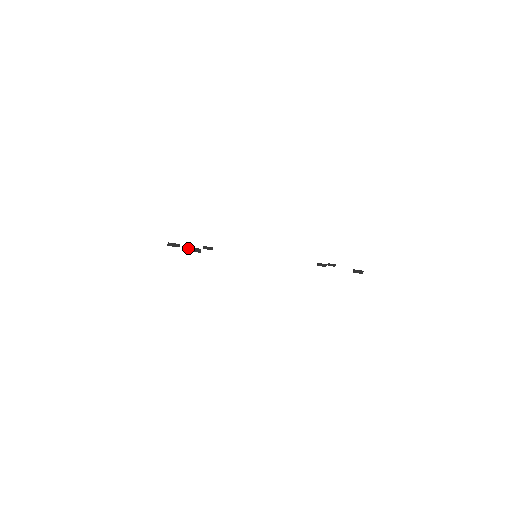
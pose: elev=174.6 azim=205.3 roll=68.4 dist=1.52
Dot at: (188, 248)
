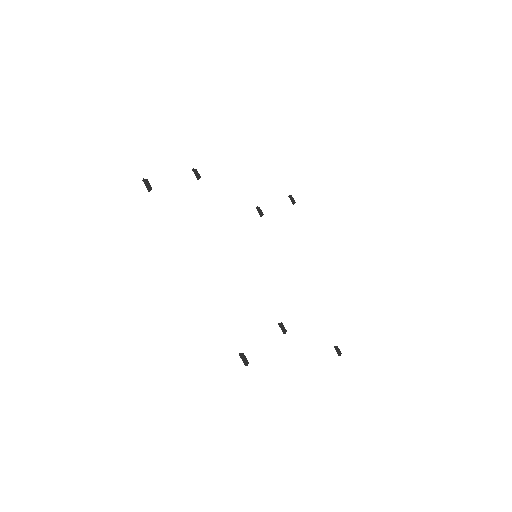
Dot at: (144, 179)
